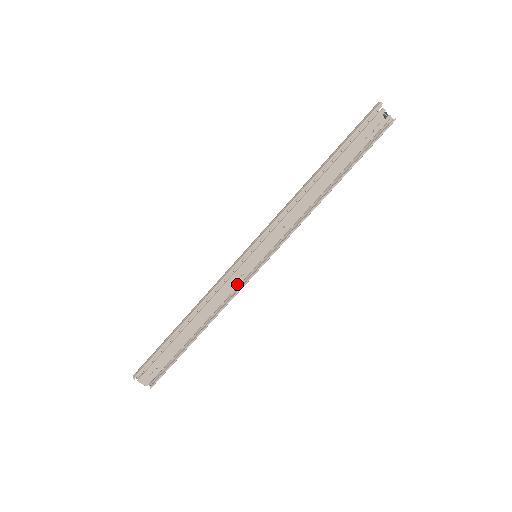
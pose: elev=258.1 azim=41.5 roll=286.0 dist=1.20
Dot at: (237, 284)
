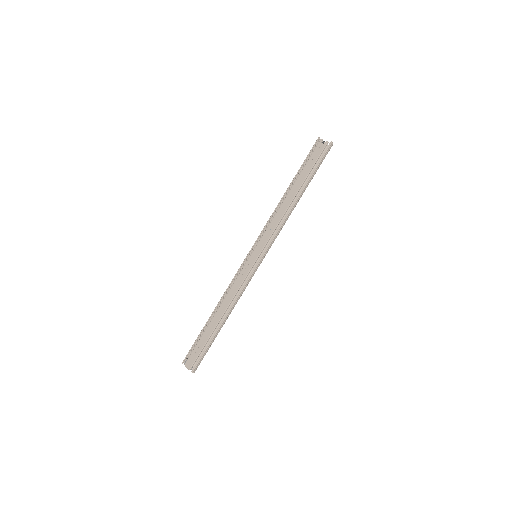
Dot at: (244, 278)
